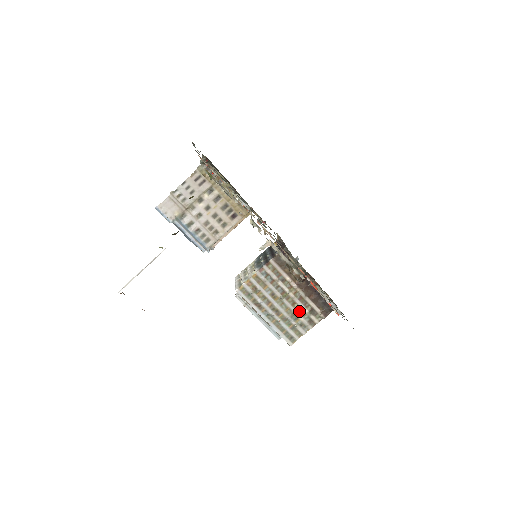
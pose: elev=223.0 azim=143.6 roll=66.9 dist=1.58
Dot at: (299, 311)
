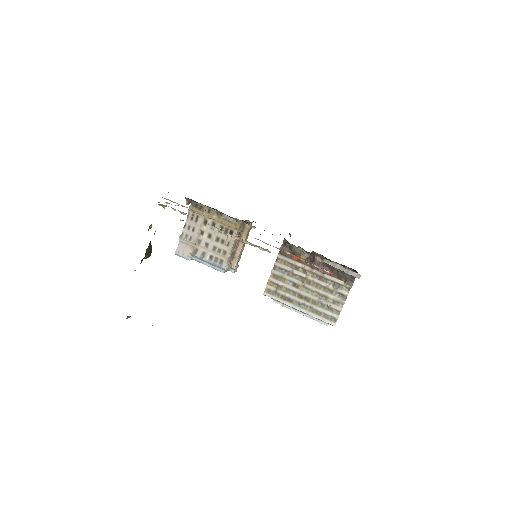
Dot at: (325, 290)
